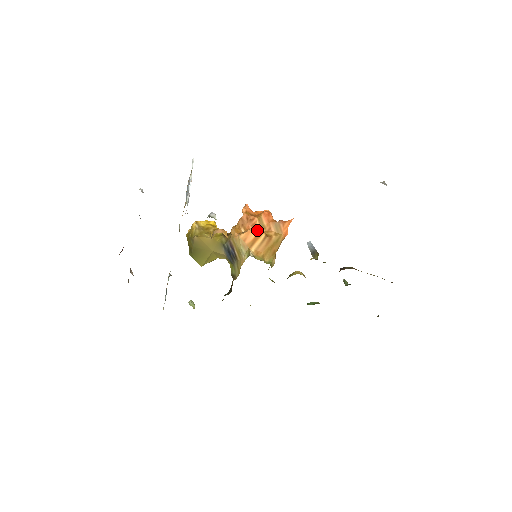
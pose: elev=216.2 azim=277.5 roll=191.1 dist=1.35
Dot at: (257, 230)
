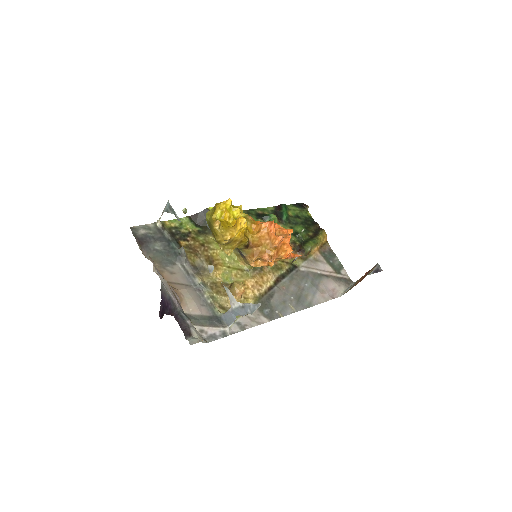
Dot at: (269, 265)
